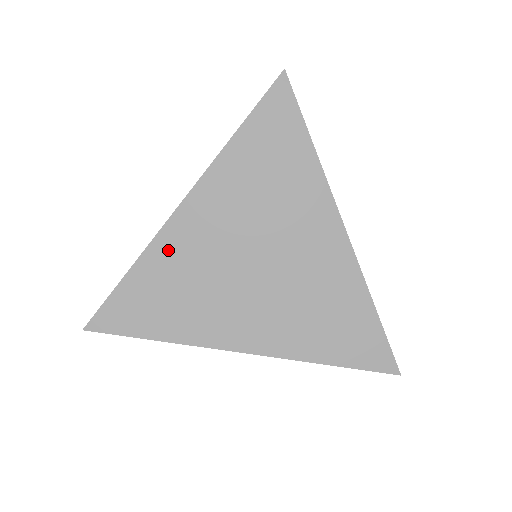
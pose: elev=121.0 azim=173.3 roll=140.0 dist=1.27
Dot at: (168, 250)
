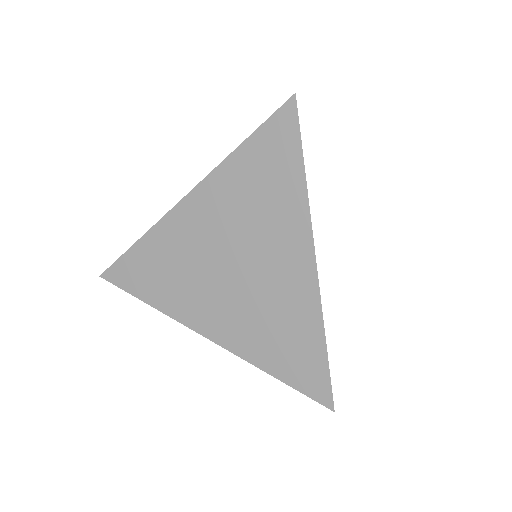
Dot at: (167, 234)
